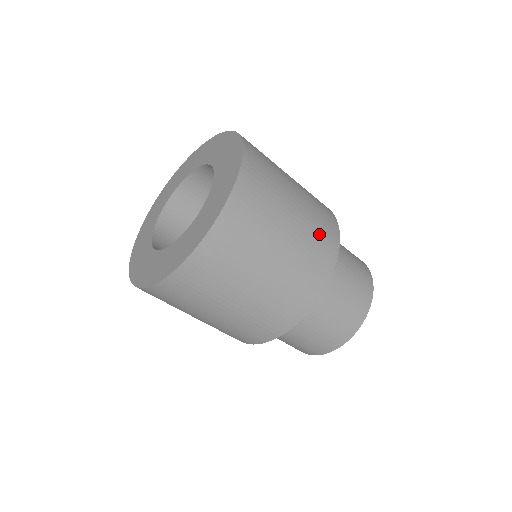
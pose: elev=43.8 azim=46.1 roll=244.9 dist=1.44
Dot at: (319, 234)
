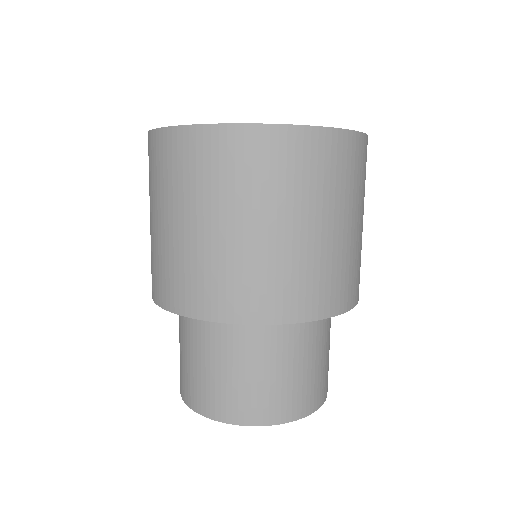
Dot at: (360, 266)
